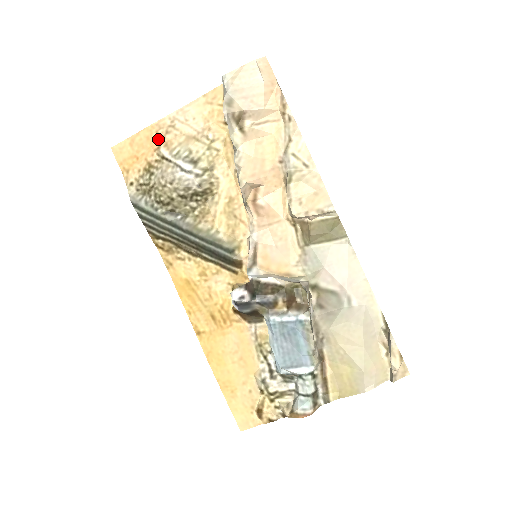
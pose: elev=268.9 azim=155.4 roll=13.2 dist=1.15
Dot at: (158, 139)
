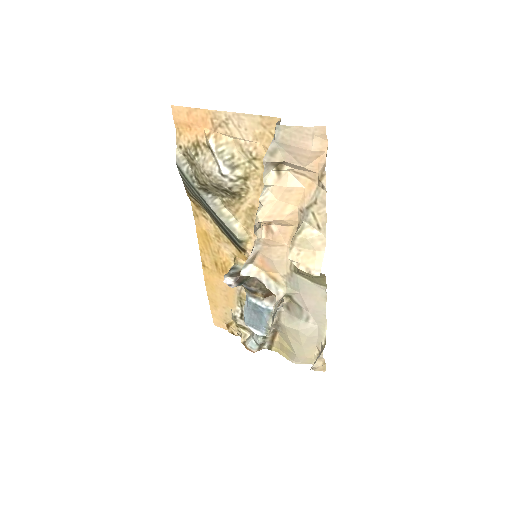
Dot at: (211, 126)
